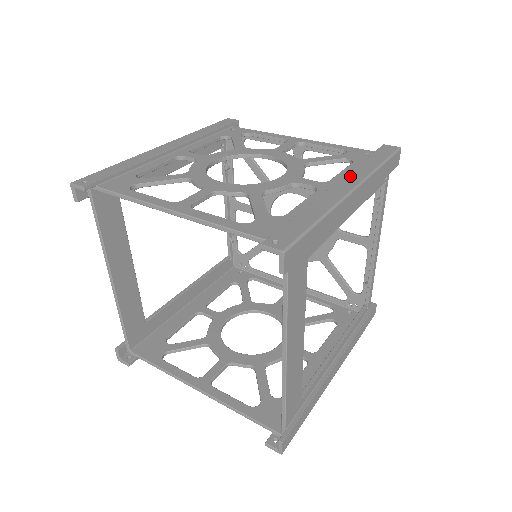
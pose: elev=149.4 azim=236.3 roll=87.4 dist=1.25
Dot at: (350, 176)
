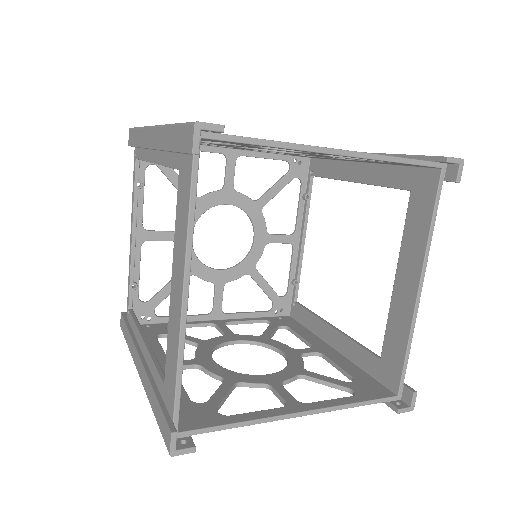
Dot at: occluded
